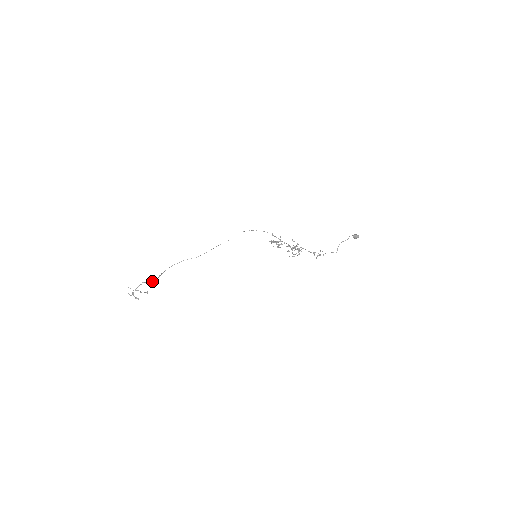
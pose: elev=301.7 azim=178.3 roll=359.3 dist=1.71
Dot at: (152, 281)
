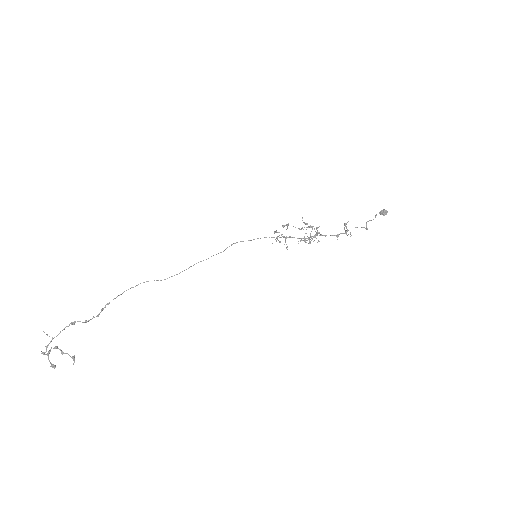
Dot at: (88, 320)
